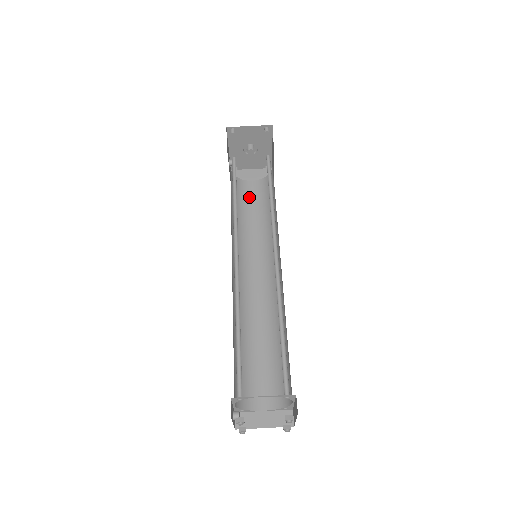
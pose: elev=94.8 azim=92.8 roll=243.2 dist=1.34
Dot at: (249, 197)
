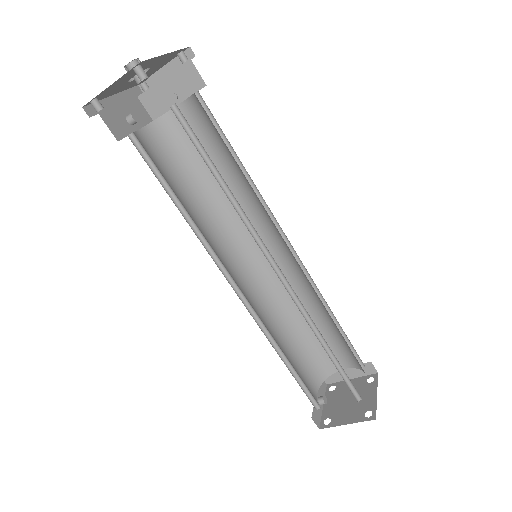
Dot at: occluded
